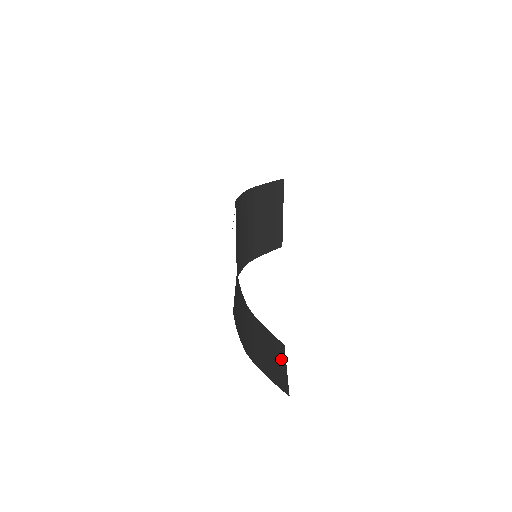
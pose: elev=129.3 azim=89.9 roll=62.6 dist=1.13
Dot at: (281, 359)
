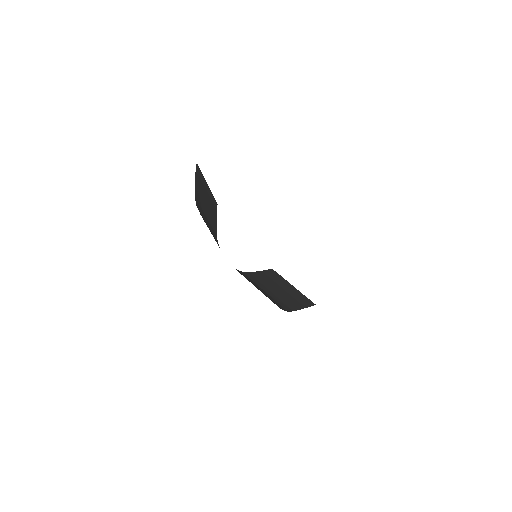
Dot at: (285, 284)
